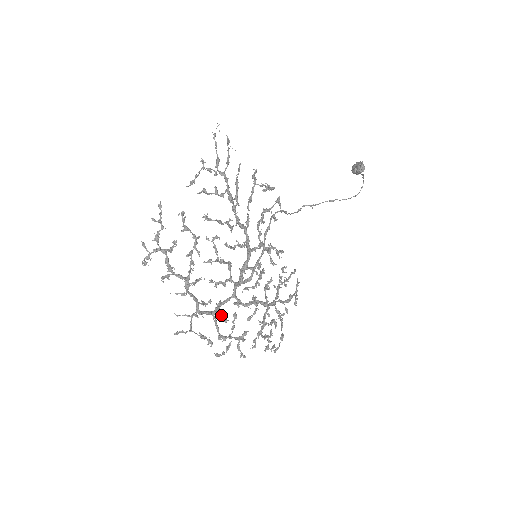
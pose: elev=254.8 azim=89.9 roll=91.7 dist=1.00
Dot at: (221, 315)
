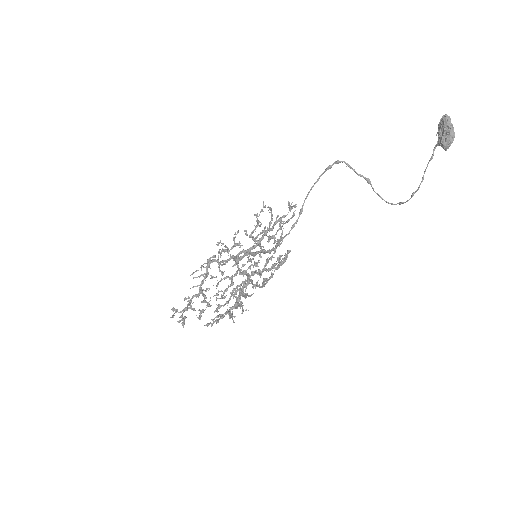
Dot at: occluded
